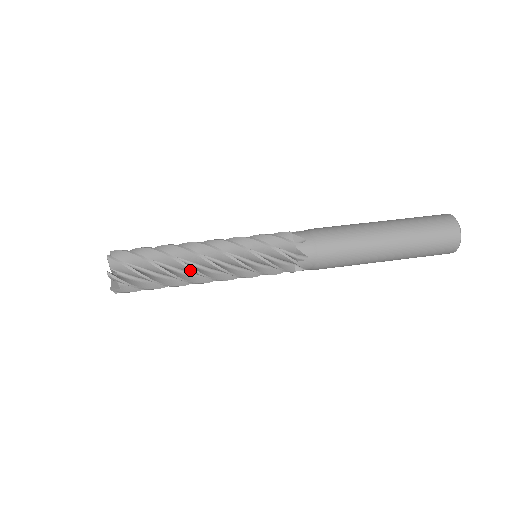
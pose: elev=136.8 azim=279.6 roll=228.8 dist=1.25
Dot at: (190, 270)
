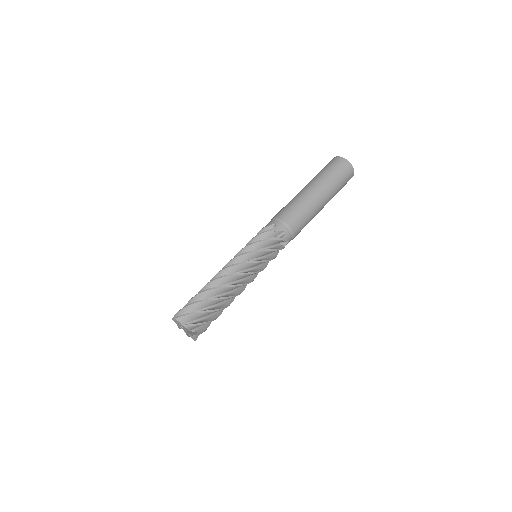
Dot at: occluded
